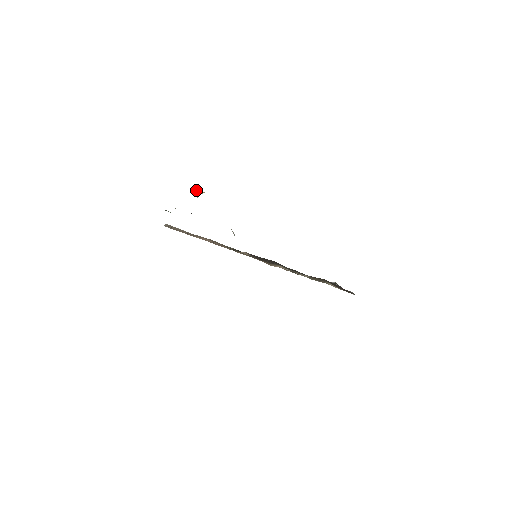
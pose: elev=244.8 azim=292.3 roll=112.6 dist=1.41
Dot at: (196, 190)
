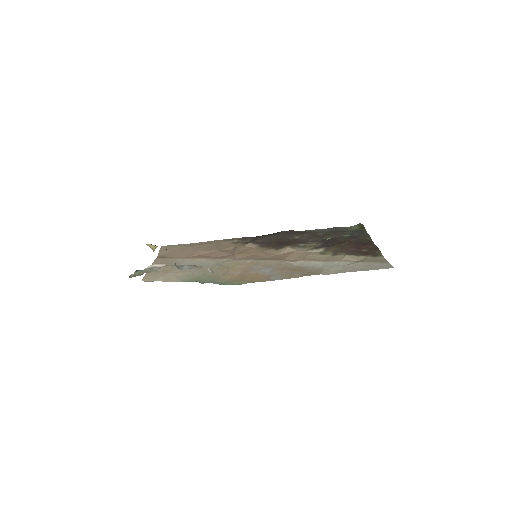
Dot at: (149, 245)
